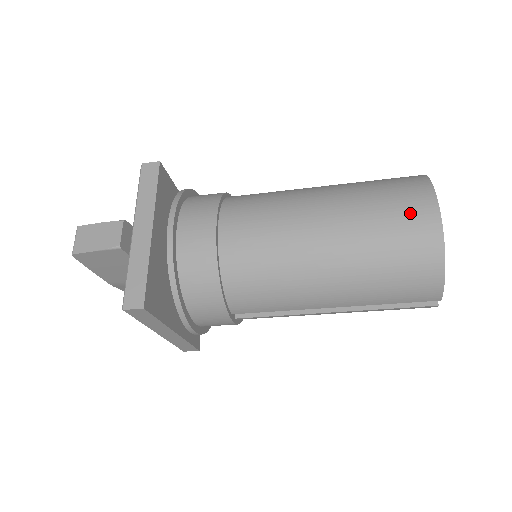
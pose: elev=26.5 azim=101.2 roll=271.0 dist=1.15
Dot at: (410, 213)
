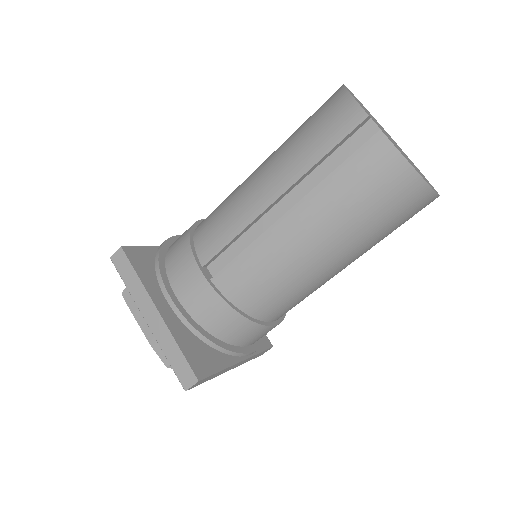
Dot at: occluded
